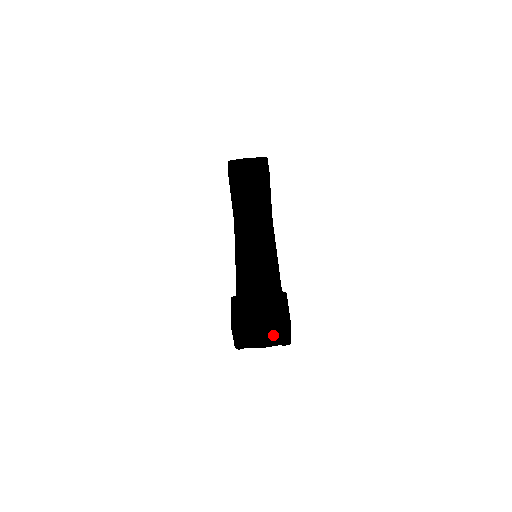
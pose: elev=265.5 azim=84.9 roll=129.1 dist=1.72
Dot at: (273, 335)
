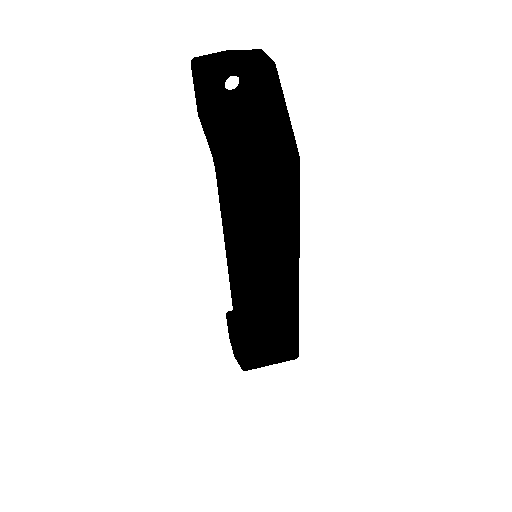
Dot at: (244, 53)
